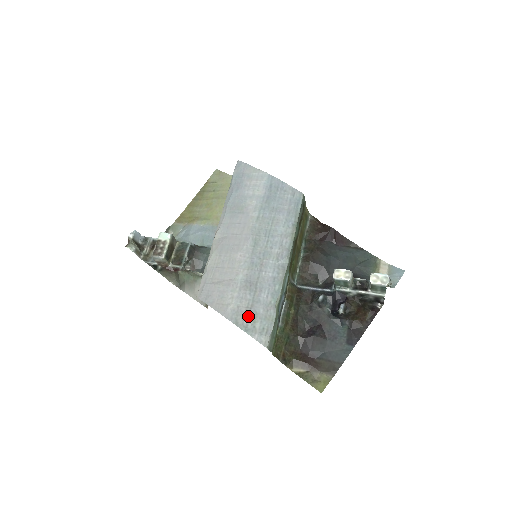
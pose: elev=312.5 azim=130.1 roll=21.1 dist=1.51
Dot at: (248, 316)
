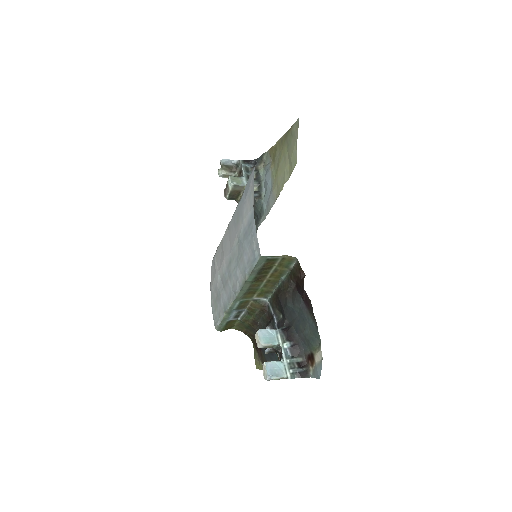
Dot at: (215, 302)
